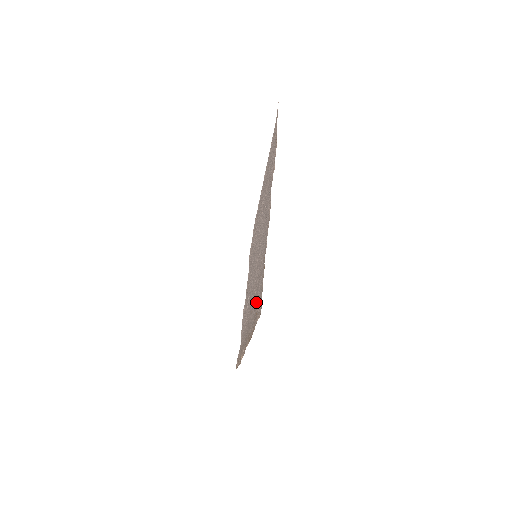
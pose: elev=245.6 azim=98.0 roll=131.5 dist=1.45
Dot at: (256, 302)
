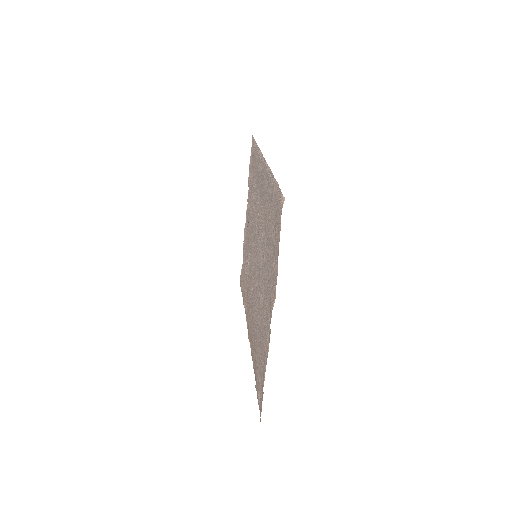
Dot at: (256, 358)
